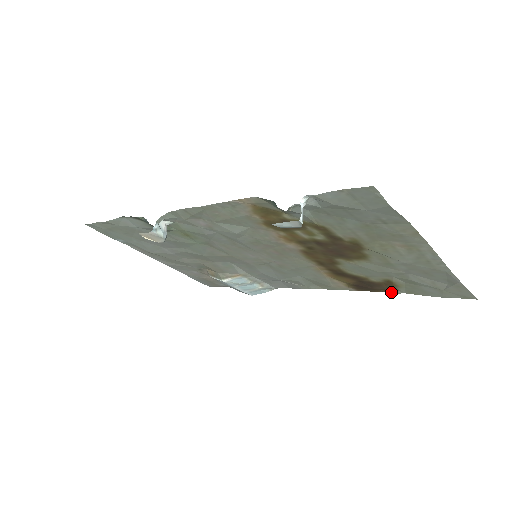
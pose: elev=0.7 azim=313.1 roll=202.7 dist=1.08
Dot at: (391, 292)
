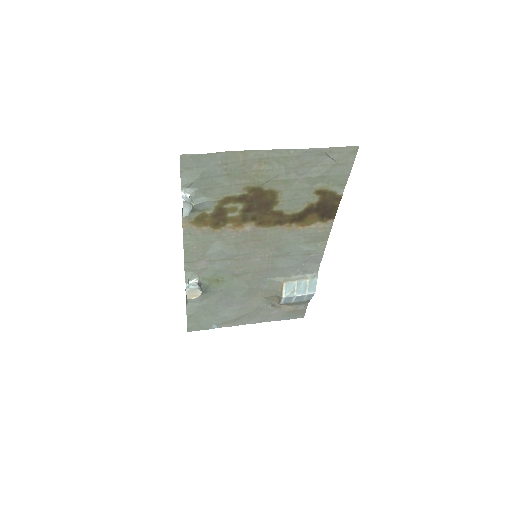
Dot at: (339, 197)
